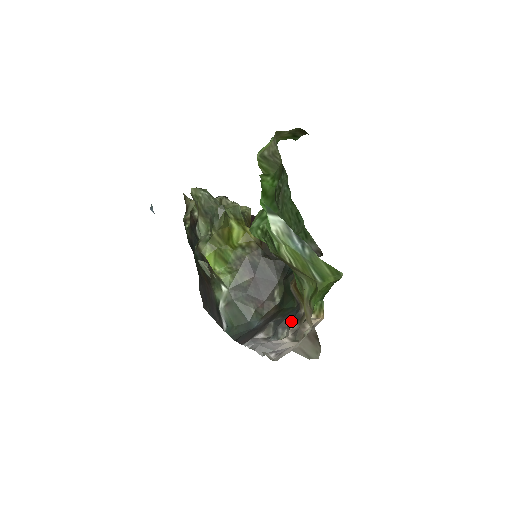
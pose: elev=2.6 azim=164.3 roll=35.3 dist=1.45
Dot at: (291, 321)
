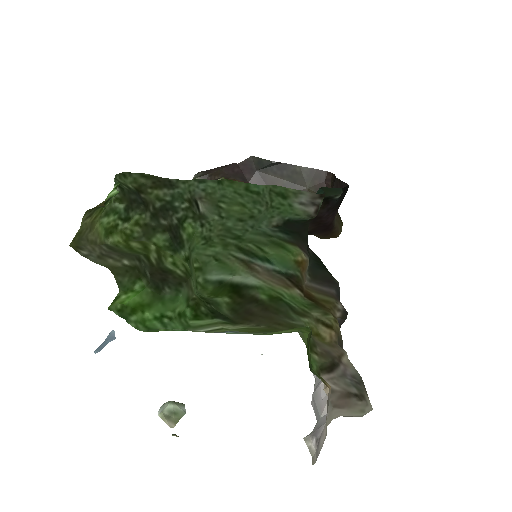
Dot at: occluded
